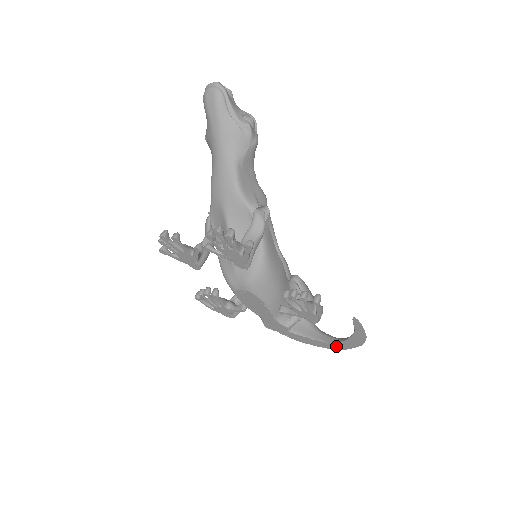
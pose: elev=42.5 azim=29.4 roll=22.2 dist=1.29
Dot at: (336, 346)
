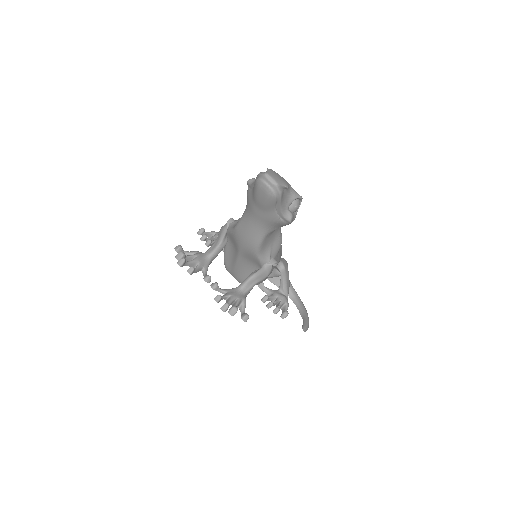
Dot at: occluded
